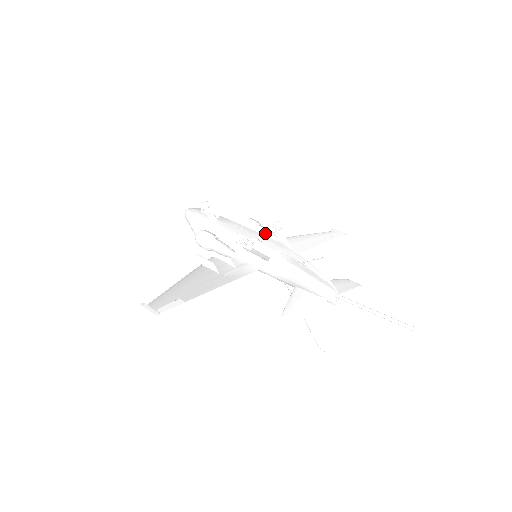
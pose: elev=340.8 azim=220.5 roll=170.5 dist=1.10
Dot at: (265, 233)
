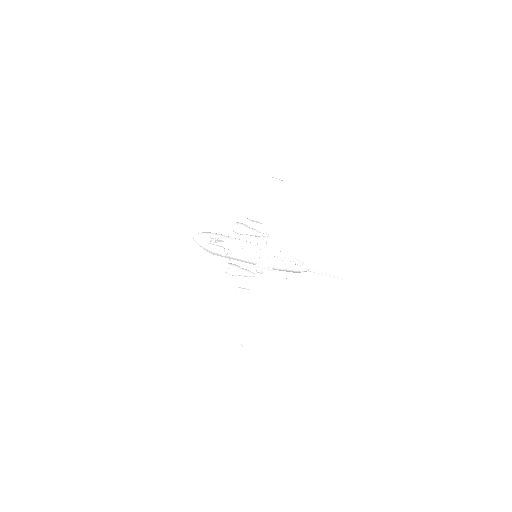
Dot at: (263, 249)
